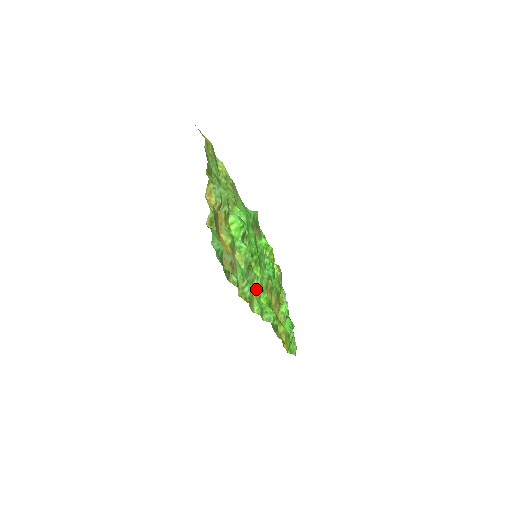
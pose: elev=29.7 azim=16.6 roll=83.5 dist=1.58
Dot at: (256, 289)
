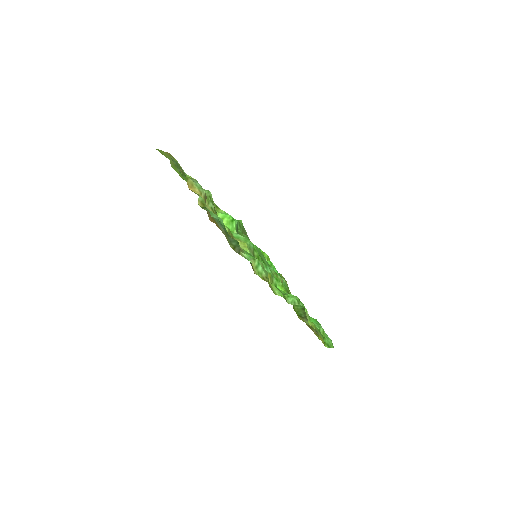
Dot at: (269, 277)
